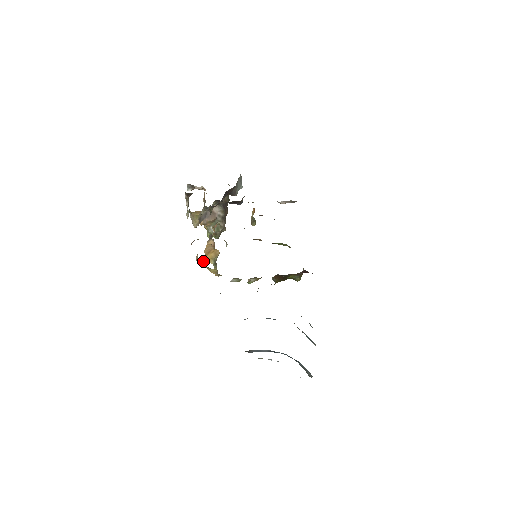
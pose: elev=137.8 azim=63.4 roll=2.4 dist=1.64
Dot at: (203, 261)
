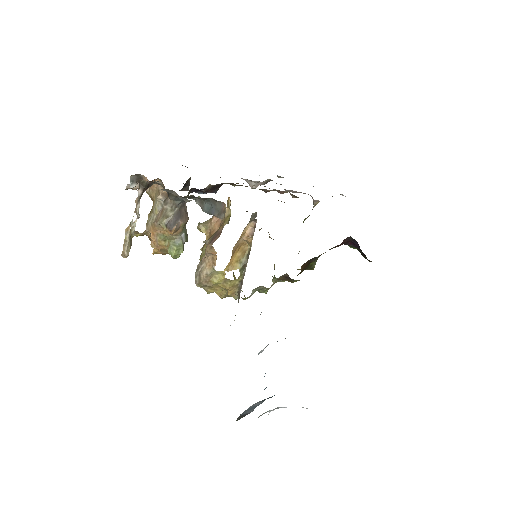
Dot at: (223, 271)
